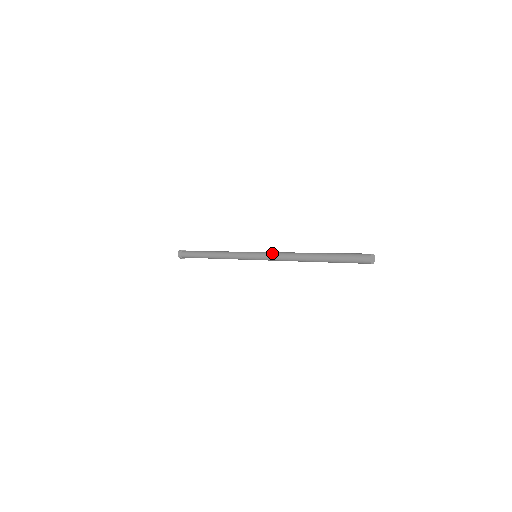
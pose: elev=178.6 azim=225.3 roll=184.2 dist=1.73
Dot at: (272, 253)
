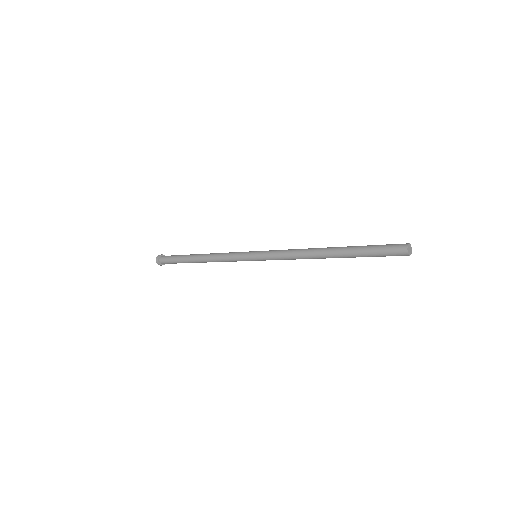
Dot at: (277, 252)
